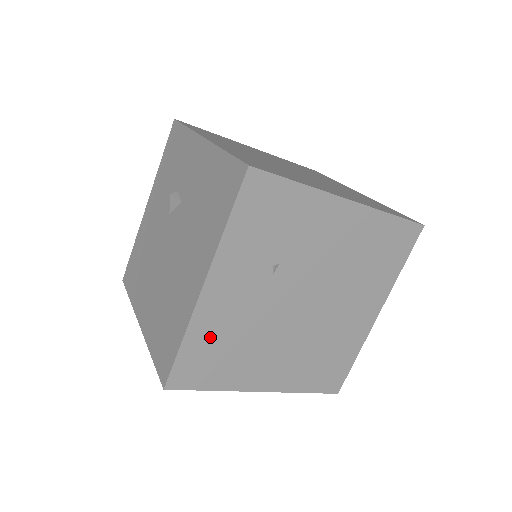
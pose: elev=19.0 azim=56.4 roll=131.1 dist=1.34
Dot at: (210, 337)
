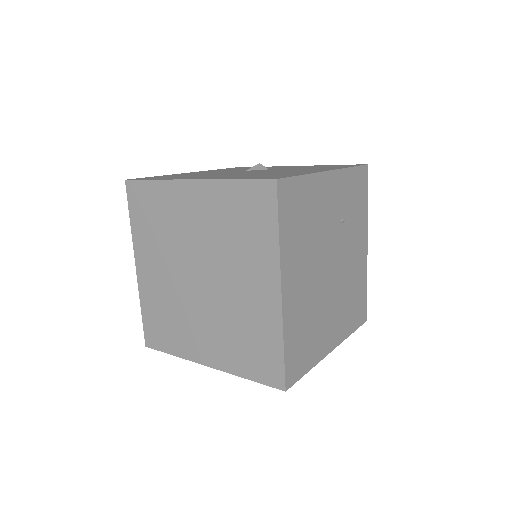
Dot at: (309, 199)
